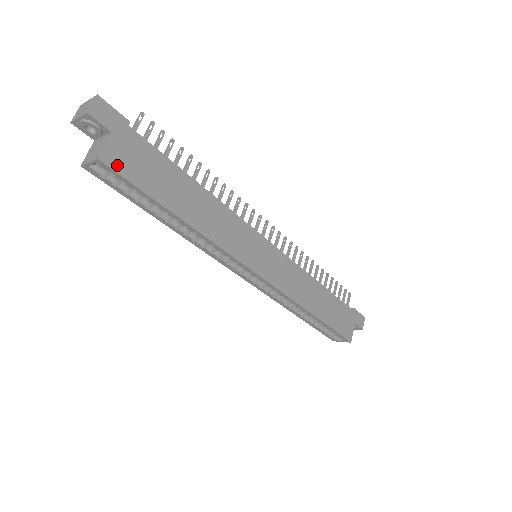
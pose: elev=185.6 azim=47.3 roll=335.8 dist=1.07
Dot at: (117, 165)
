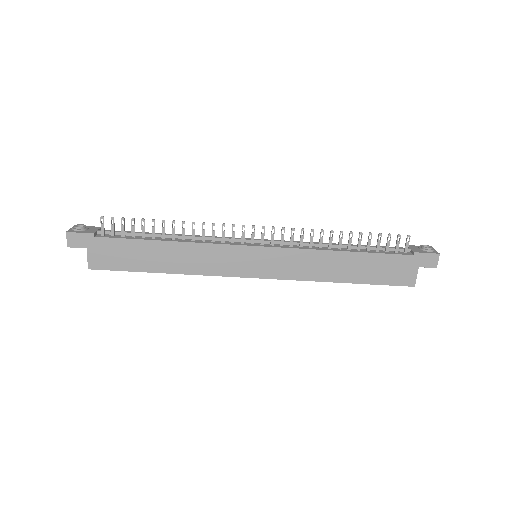
Dot at: (101, 265)
